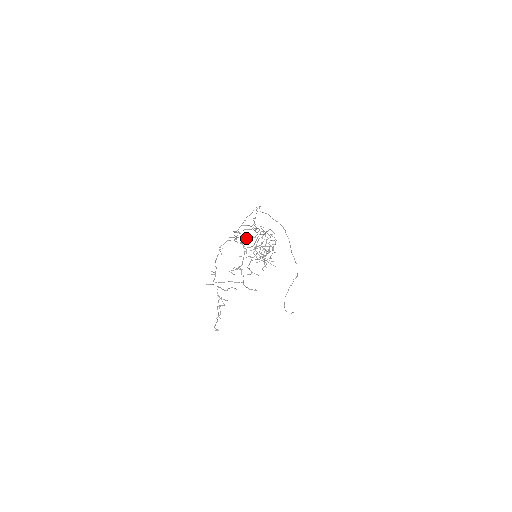
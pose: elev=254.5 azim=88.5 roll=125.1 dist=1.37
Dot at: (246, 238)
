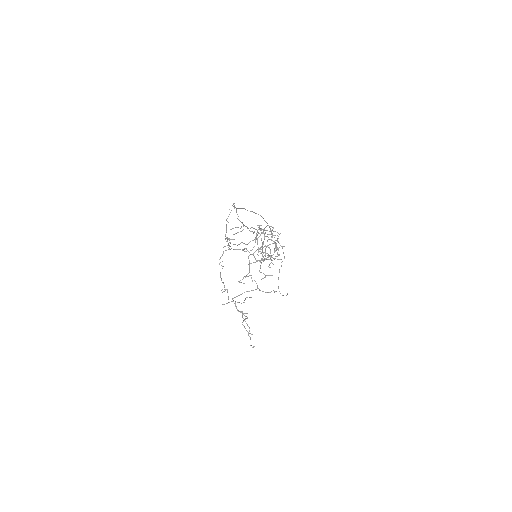
Dot at: (248, 243)
